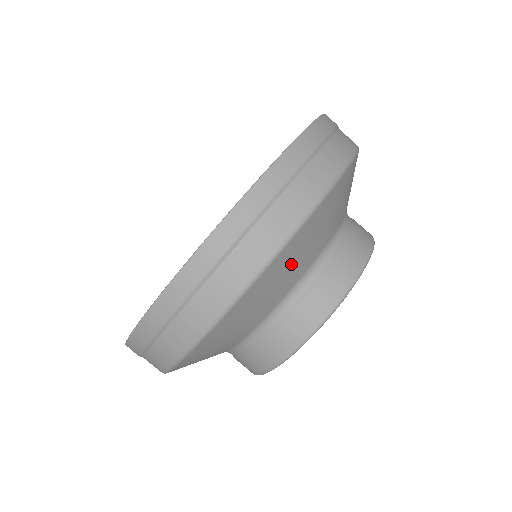
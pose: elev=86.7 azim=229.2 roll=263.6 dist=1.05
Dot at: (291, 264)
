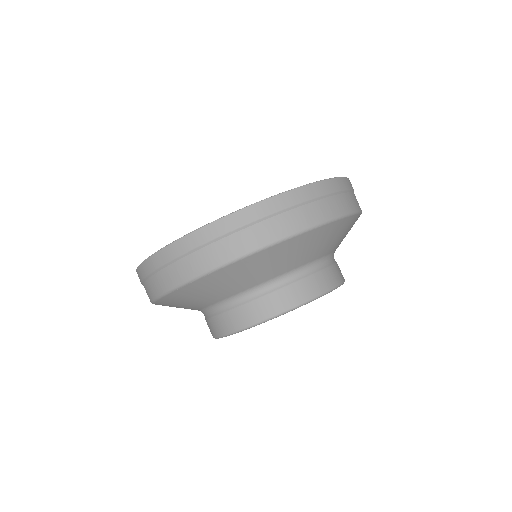
Dot at: (190, 299)
